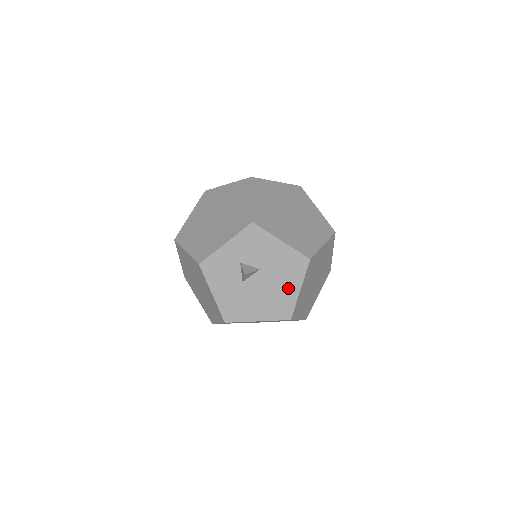
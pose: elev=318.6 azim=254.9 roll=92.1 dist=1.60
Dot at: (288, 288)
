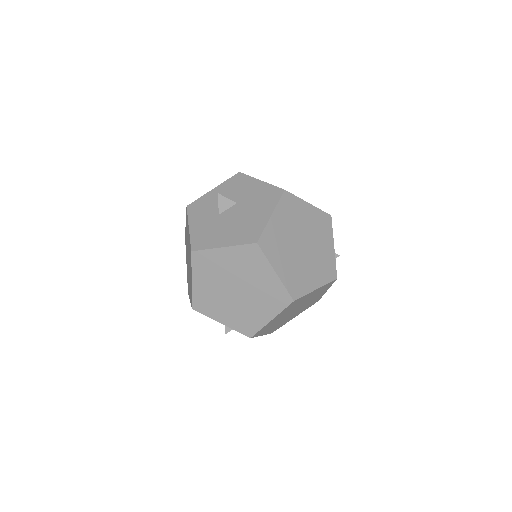
Dot at: (260, 215)
